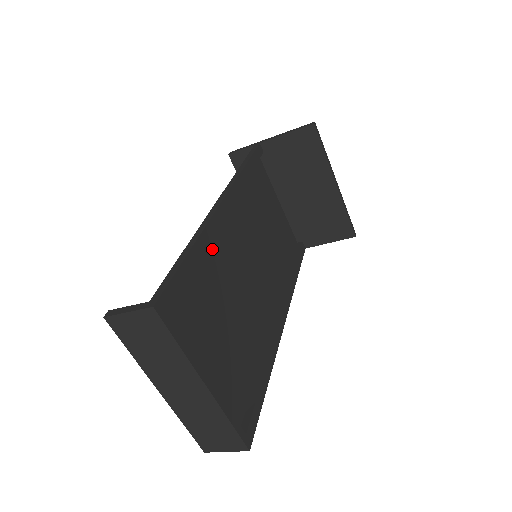
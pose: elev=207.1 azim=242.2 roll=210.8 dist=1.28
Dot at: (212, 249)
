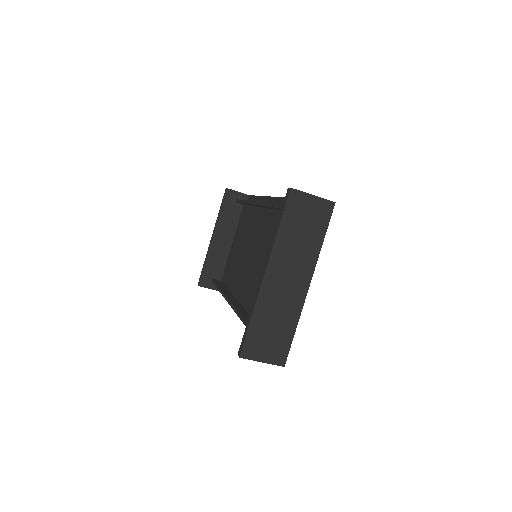
Dot at: occluded
